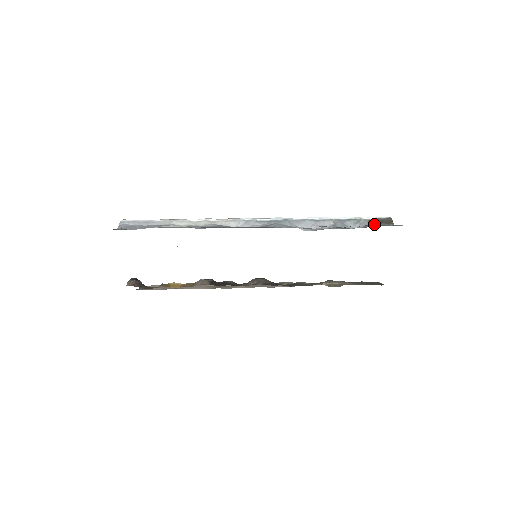
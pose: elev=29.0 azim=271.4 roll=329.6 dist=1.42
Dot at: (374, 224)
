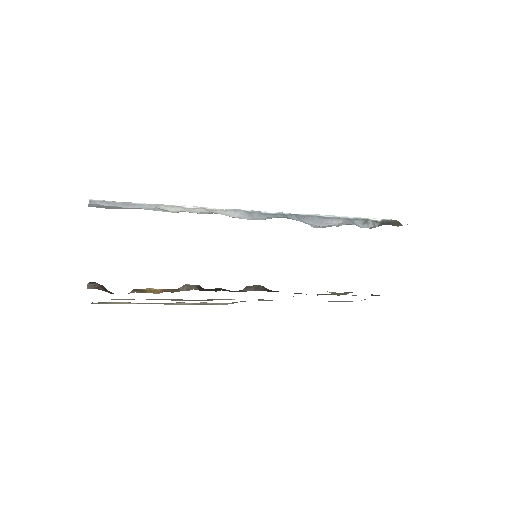
Dot at: occluded
